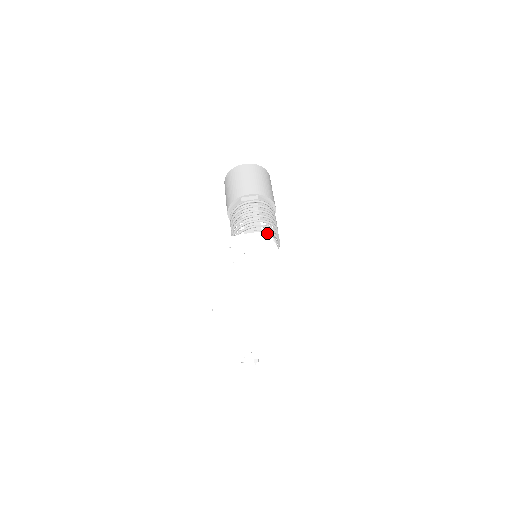
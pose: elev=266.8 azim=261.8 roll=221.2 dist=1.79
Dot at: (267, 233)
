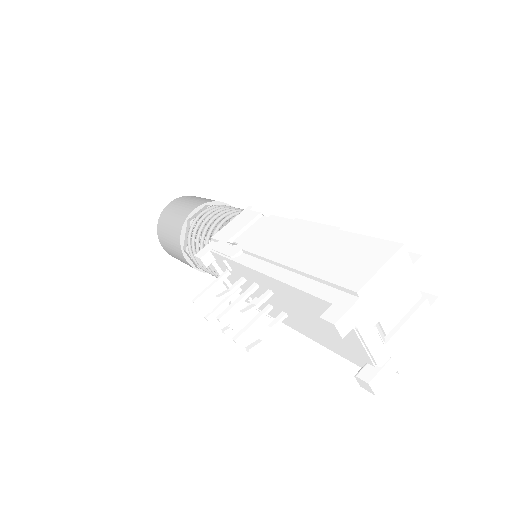
Dot at: (247, 209)
